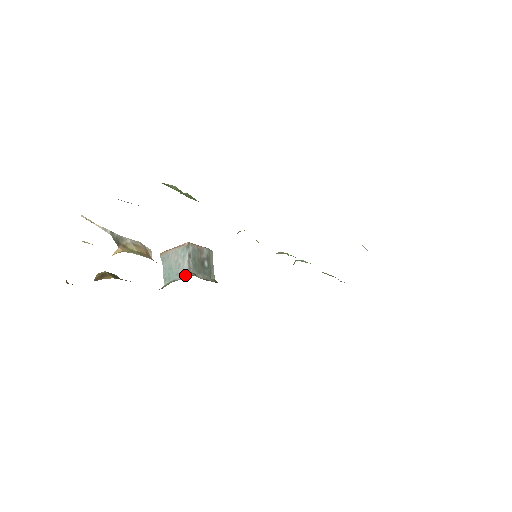
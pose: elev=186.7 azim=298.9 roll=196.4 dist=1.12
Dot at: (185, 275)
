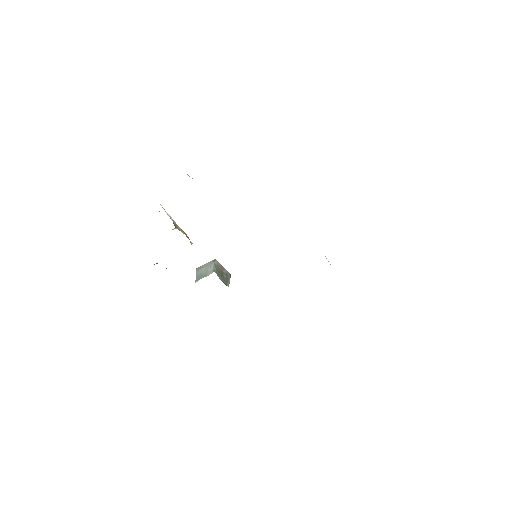
Dot at: occluded
